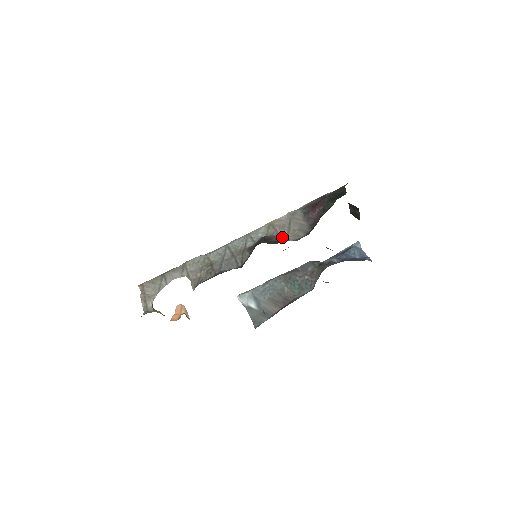
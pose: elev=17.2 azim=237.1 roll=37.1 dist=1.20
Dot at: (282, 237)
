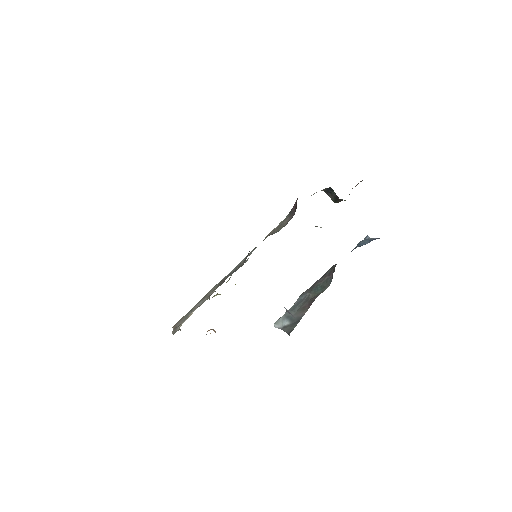
Dot at: (273, 233)
